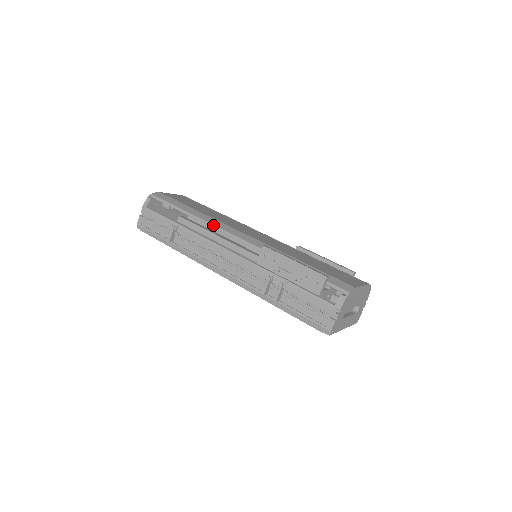
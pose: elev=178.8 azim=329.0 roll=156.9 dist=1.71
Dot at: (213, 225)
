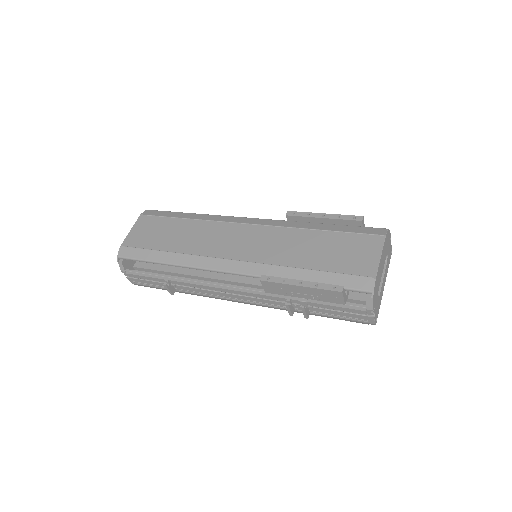
Dot at: (197, 268)
